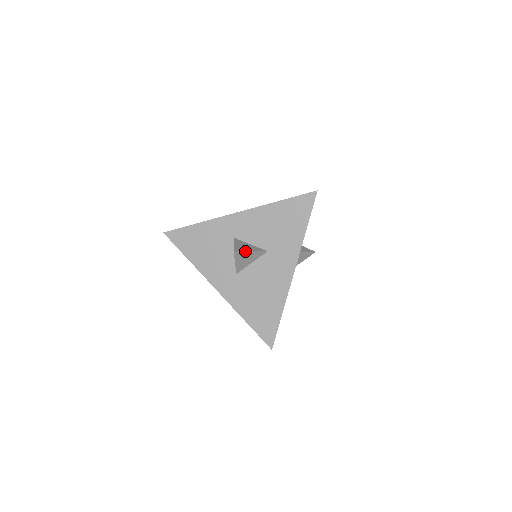
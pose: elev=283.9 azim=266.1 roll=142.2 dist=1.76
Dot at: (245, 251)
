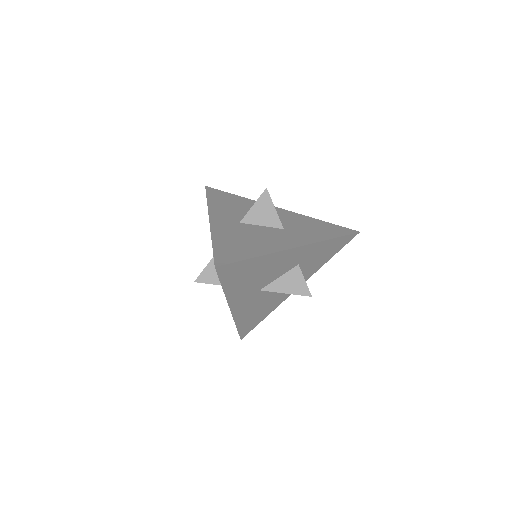
Dot at: (272, 202)
